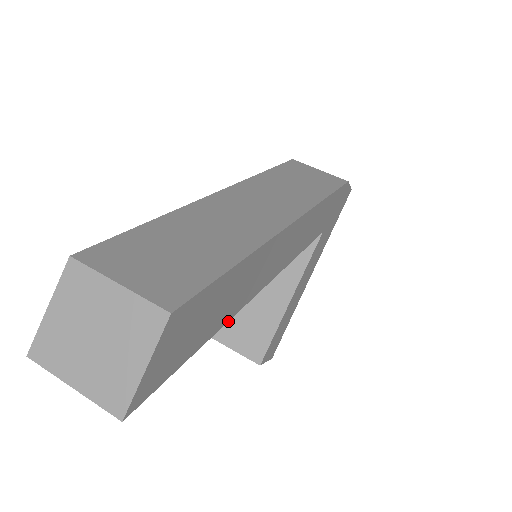
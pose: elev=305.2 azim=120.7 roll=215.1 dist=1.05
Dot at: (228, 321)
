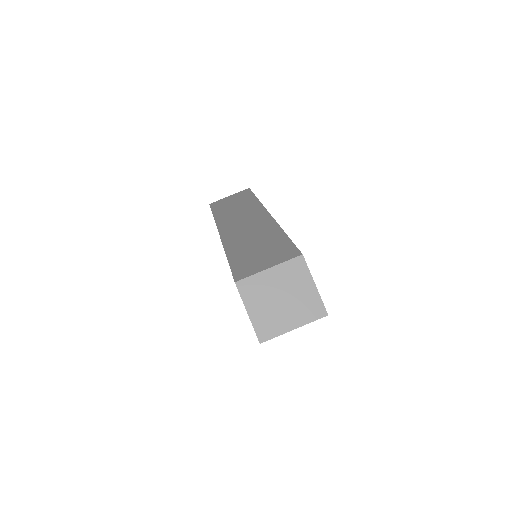
Dot at: occluded
